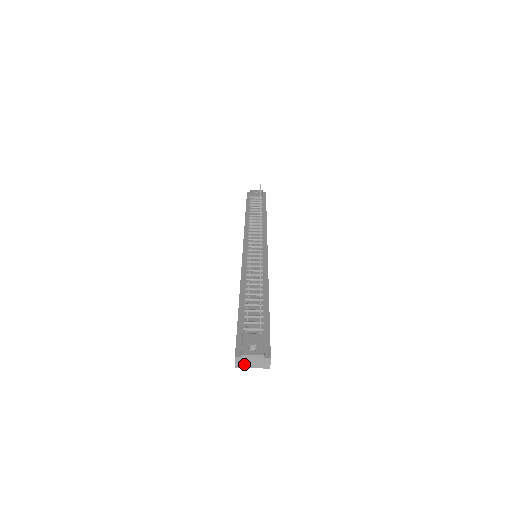
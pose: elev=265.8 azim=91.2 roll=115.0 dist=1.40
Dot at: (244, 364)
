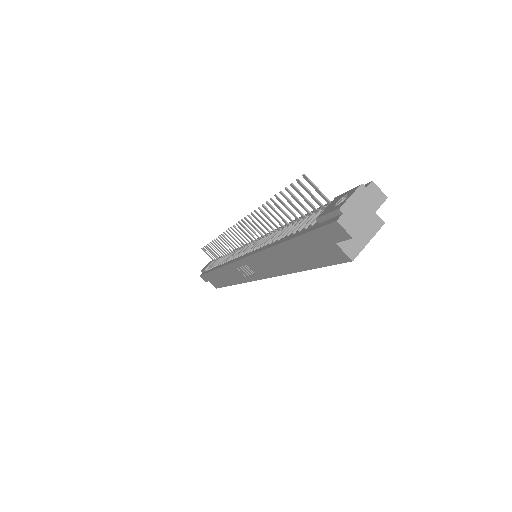
Dot at: (356, 221)
